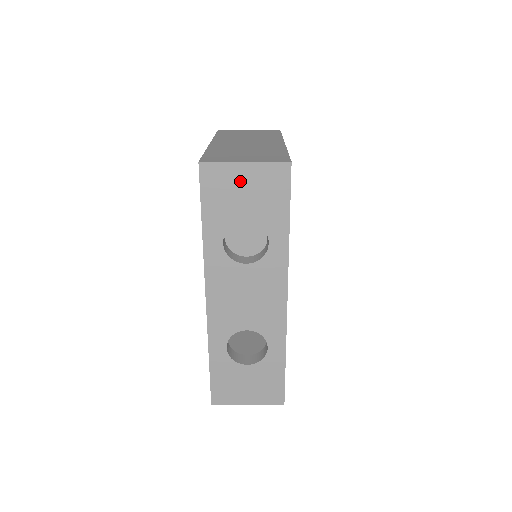
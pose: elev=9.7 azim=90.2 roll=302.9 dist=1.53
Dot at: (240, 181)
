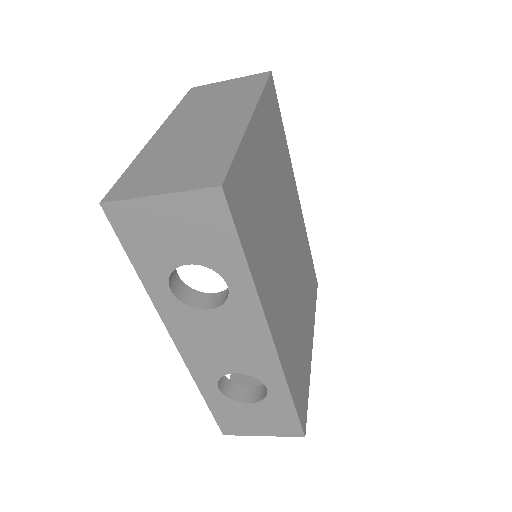
Dot at: (162, 219)
